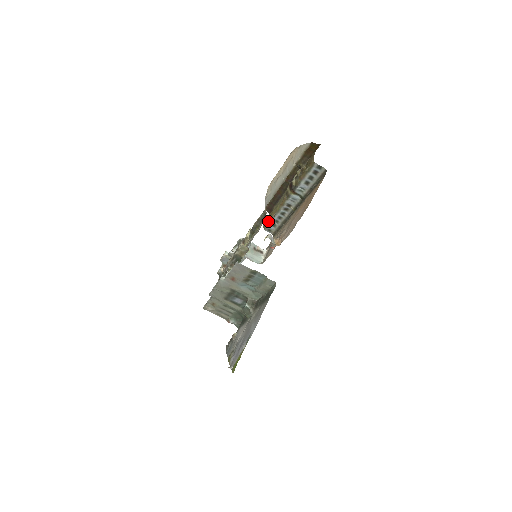
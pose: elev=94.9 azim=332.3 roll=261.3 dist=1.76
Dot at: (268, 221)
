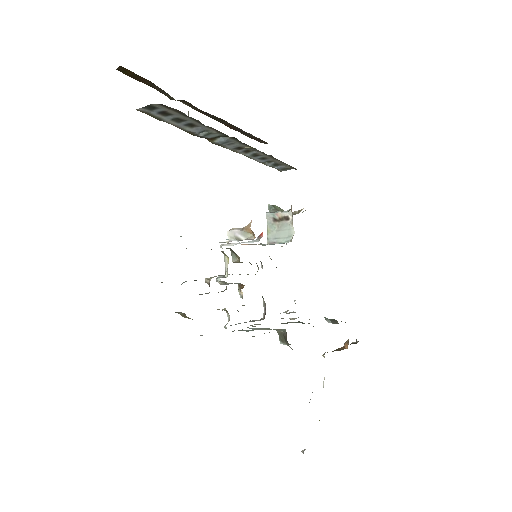
Dot at: occluded
